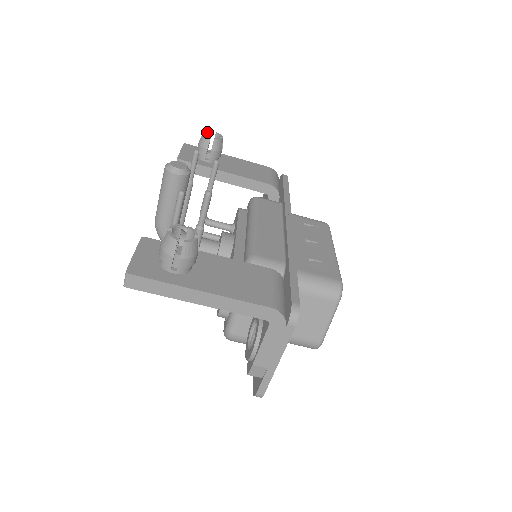
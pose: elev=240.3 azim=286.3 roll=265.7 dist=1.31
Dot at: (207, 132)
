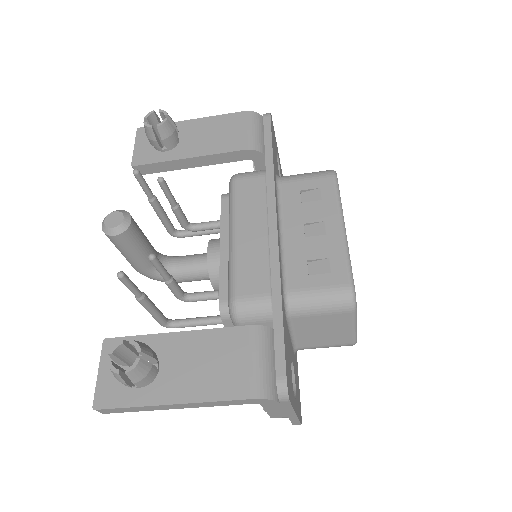
Dot at: (148, 116)
